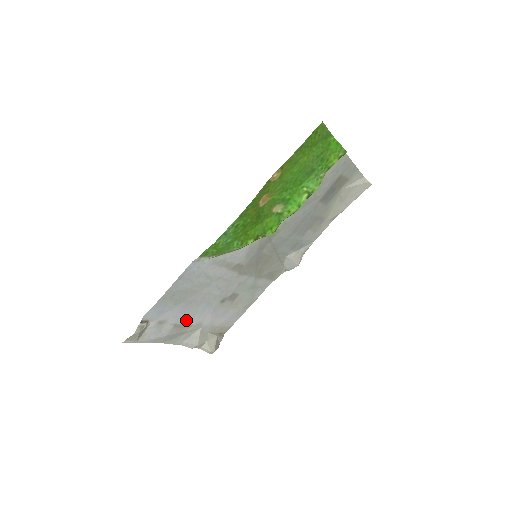
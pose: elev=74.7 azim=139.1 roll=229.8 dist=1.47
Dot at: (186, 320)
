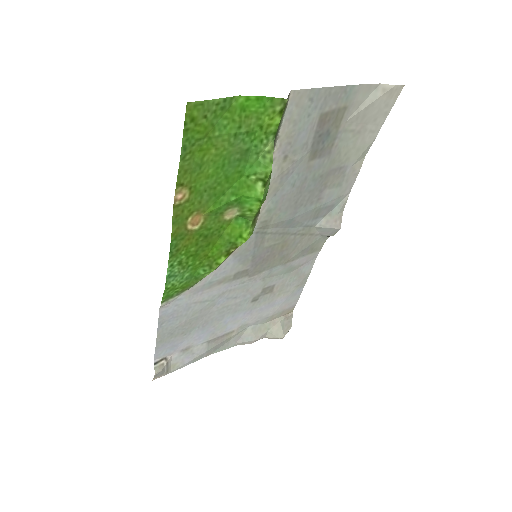
Dot at: (219, 332)
